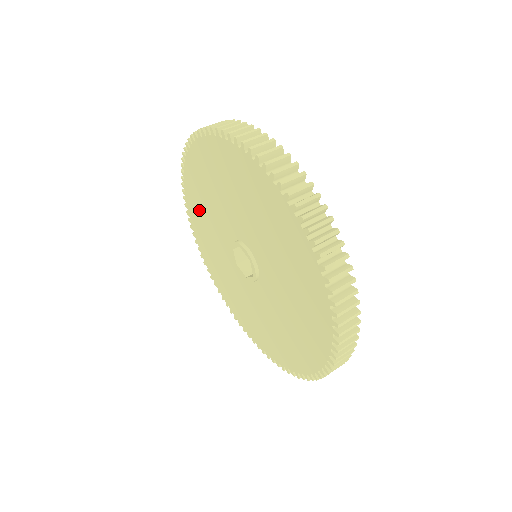
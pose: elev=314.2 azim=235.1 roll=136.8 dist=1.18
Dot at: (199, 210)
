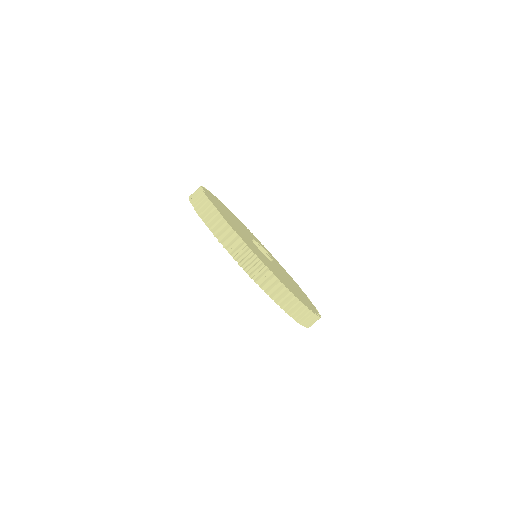
Dot at: occluded
